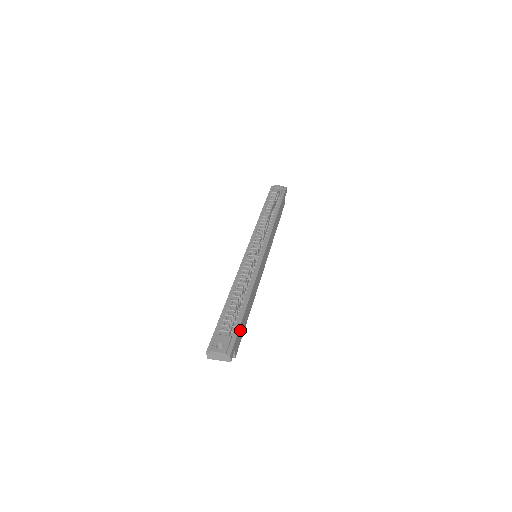
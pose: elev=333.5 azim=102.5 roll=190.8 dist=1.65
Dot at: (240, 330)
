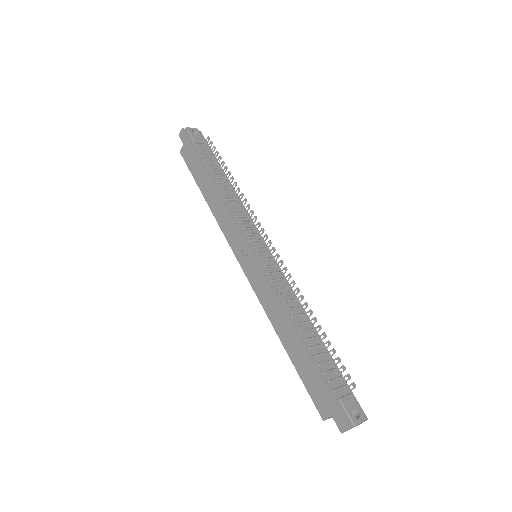
Dot at: occluded
